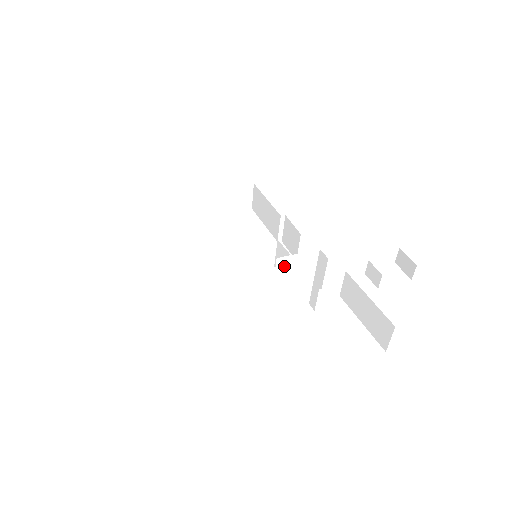
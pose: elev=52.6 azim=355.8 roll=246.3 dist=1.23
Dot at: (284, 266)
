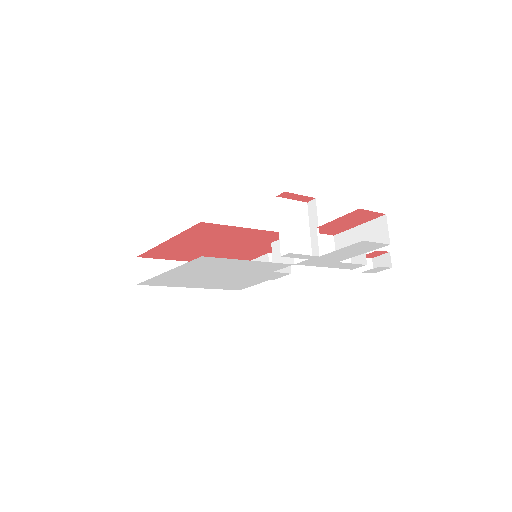
Dot at: (283, 208)
